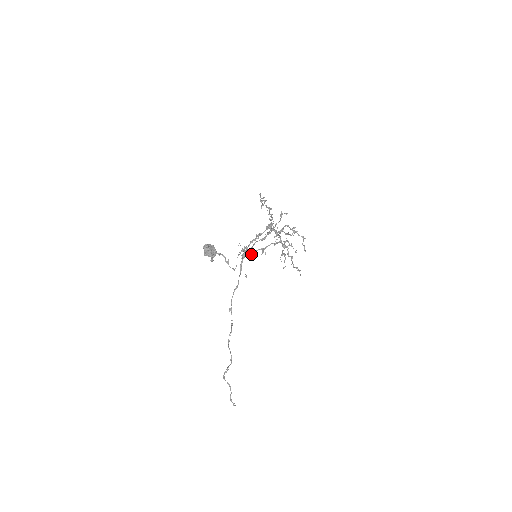
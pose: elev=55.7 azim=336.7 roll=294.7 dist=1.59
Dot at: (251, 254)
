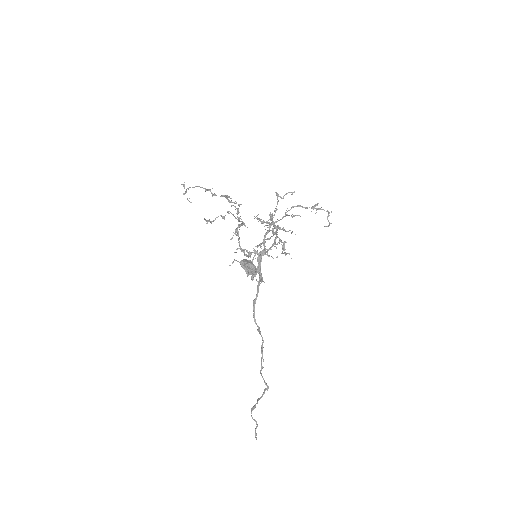
Dot at: (266, 254)
